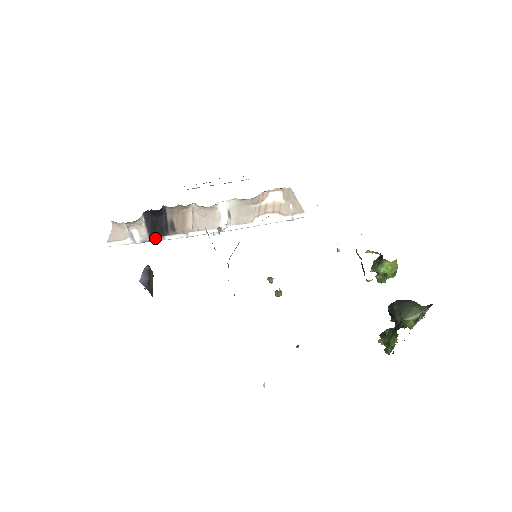
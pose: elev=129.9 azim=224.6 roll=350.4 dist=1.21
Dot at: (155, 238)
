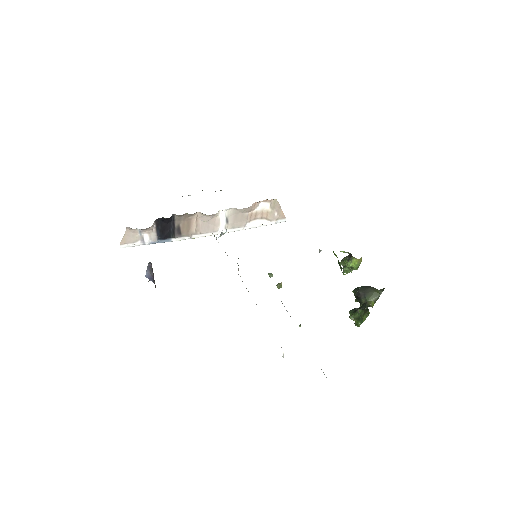
Dot at: (163, 240)
